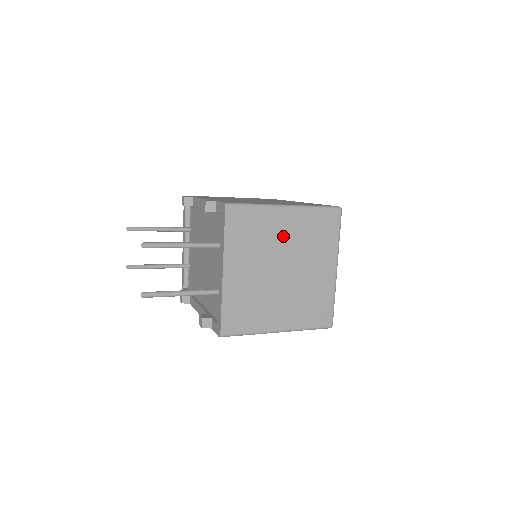
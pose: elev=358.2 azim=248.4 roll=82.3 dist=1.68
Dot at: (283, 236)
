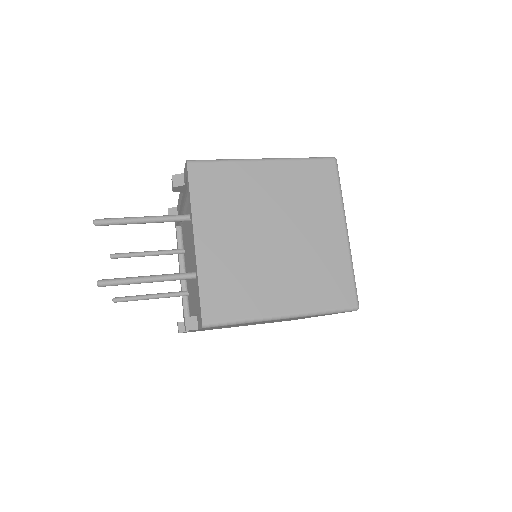
Dot at: (266, 193)
